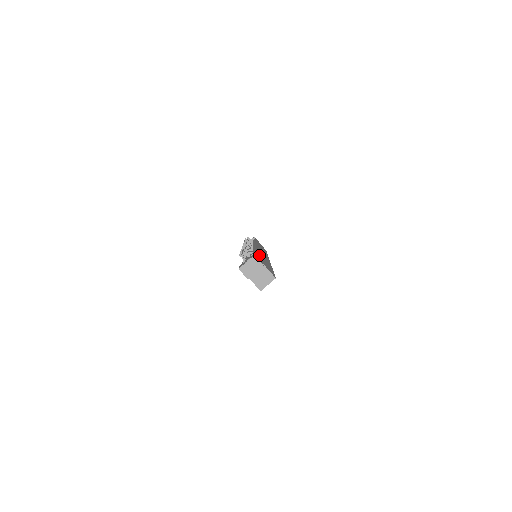
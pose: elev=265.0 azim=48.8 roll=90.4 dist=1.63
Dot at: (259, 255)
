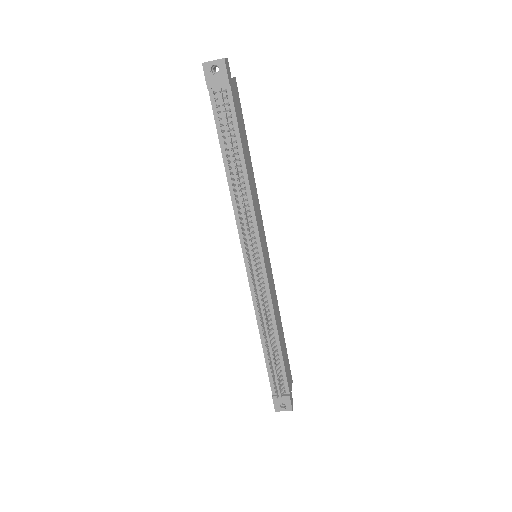
Dot at: (283, 356)
